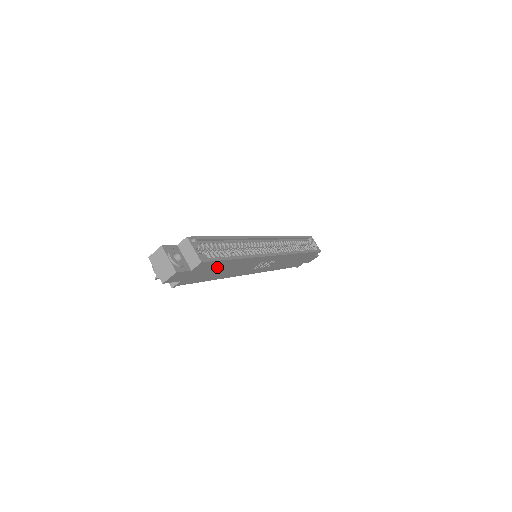
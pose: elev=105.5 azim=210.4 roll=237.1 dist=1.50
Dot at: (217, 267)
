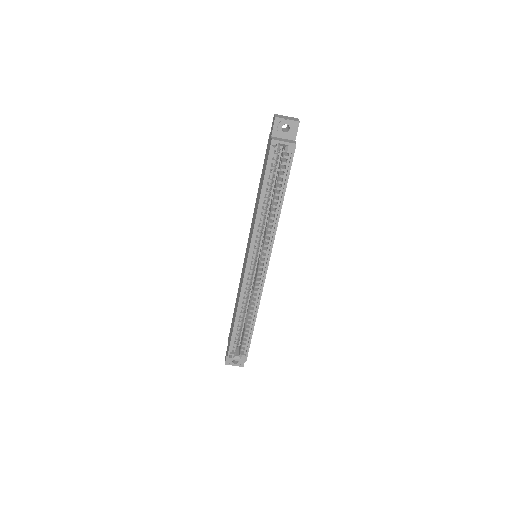
Dot at: occluded
